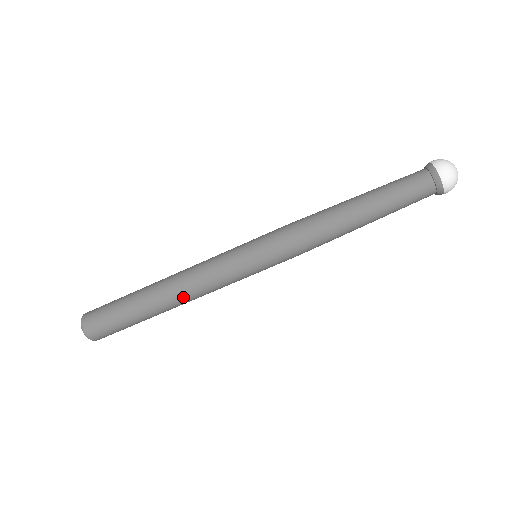
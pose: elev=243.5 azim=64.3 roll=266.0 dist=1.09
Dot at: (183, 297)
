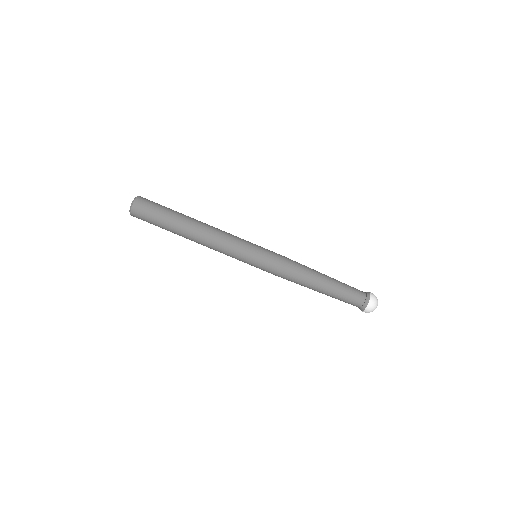
Dot at: (205, 236)
